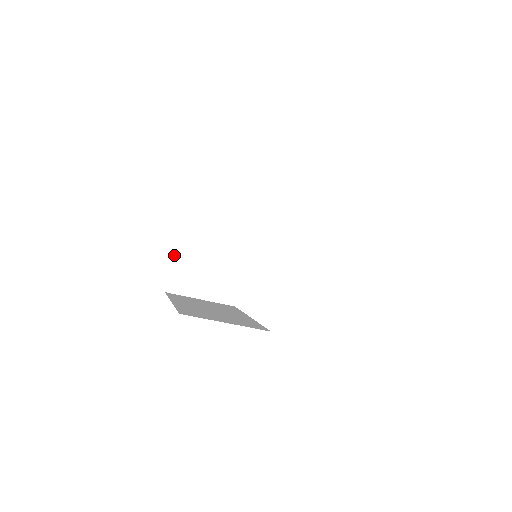
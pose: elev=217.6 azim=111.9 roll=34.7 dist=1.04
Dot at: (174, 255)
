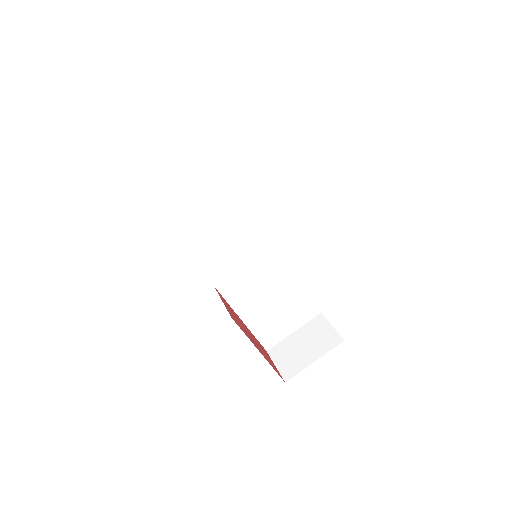
Dot at: (271, 357)
